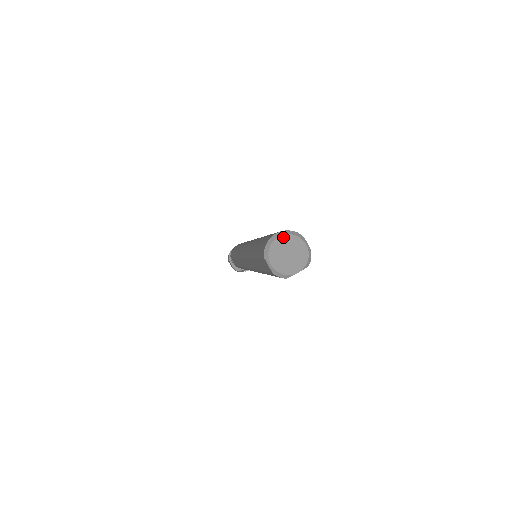
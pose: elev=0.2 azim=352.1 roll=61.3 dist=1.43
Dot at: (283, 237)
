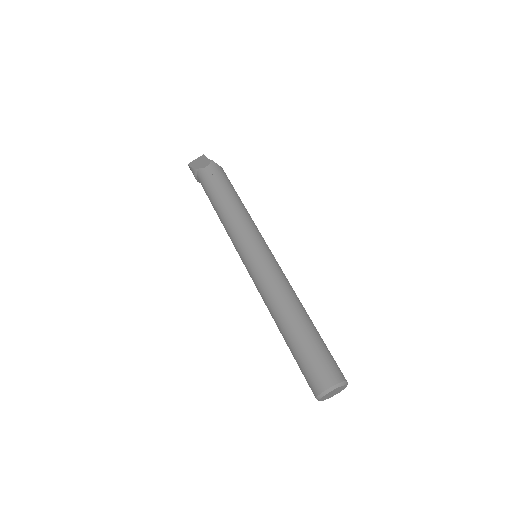
Dot at: (334, 390)
